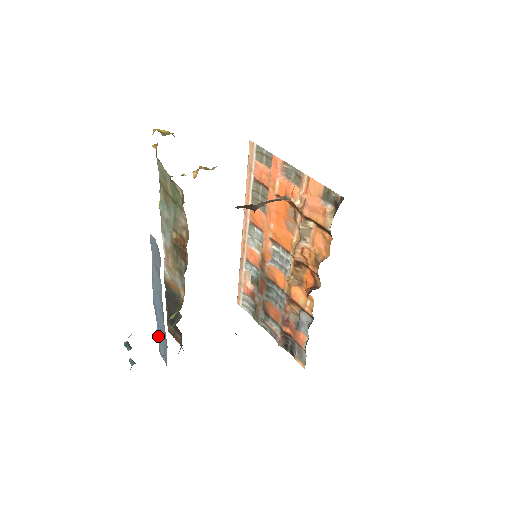
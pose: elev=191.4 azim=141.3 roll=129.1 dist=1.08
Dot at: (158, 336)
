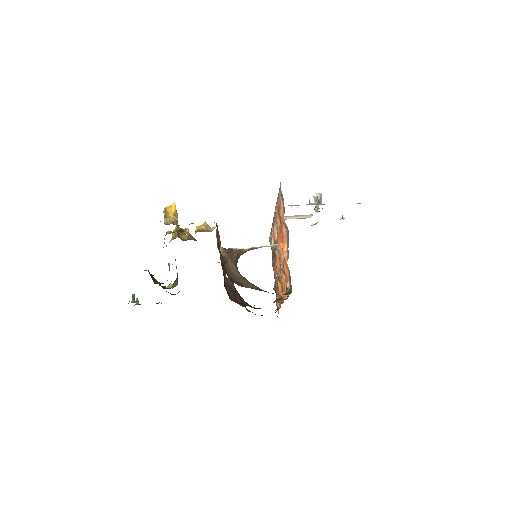
Dot at: occluded
